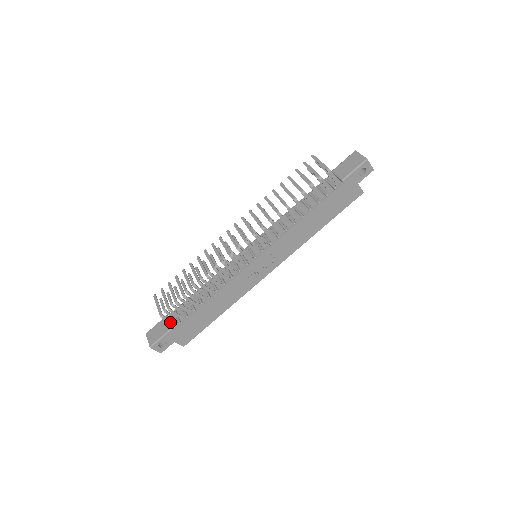
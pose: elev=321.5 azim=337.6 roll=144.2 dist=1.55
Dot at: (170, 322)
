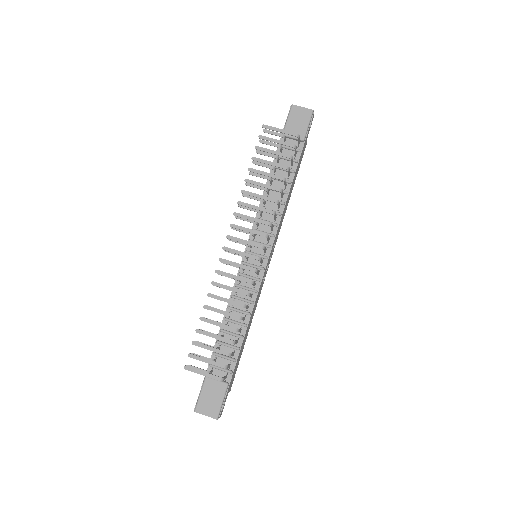
Dot at: (225, 379)
